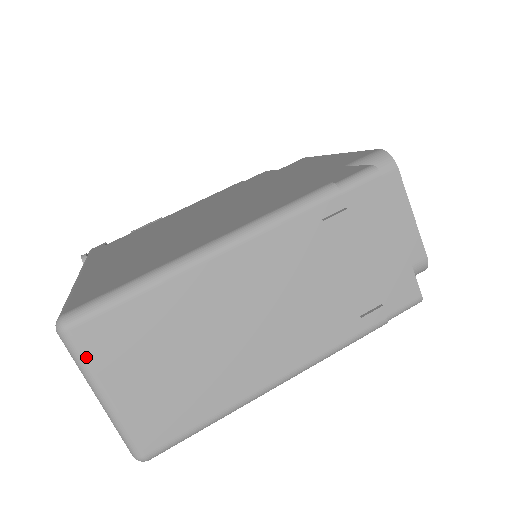
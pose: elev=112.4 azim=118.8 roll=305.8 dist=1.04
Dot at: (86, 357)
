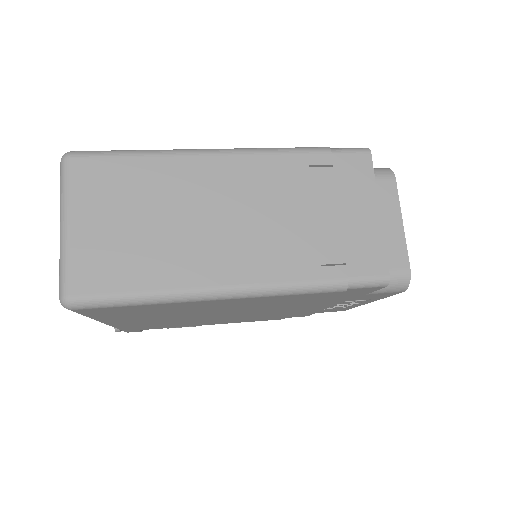
Dot at: (71, 184)
